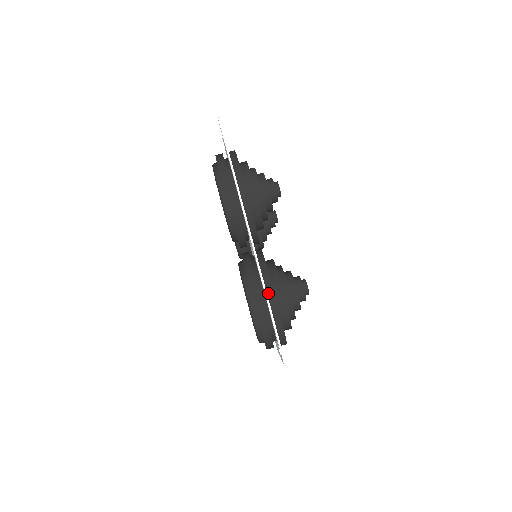
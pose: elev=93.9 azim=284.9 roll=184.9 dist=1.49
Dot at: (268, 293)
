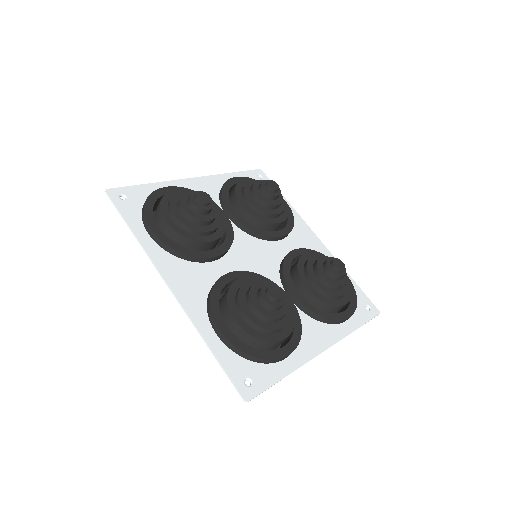
Dot at: (346, 321)
